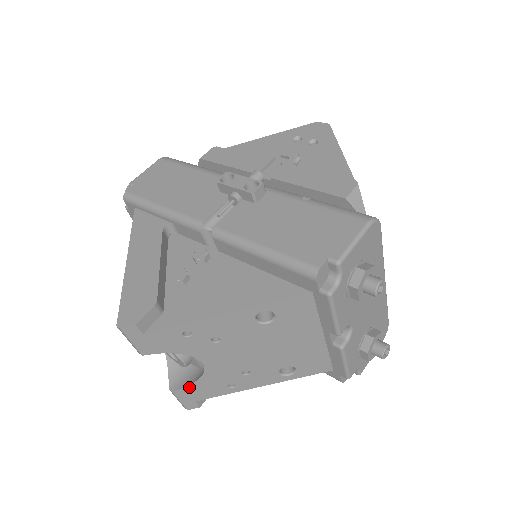
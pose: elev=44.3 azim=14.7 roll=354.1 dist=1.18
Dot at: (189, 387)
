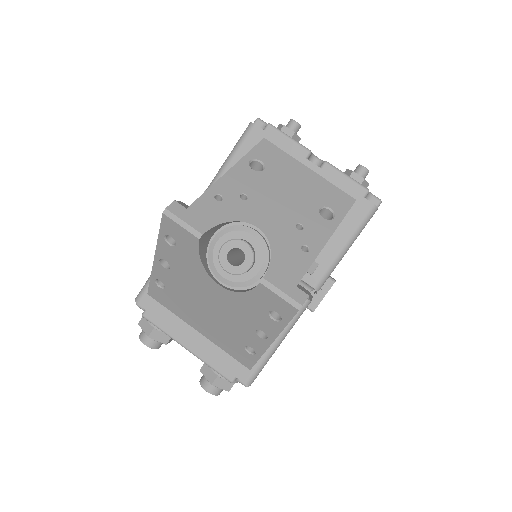
Dot at: (272, 265)
